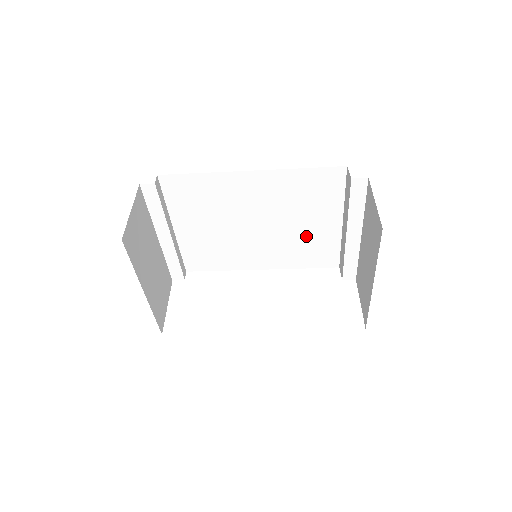
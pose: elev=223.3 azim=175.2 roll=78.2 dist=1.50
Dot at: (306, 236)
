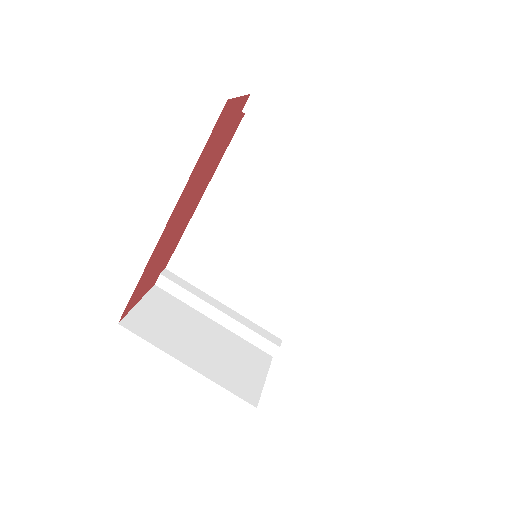
Dot at: (312, 203)
